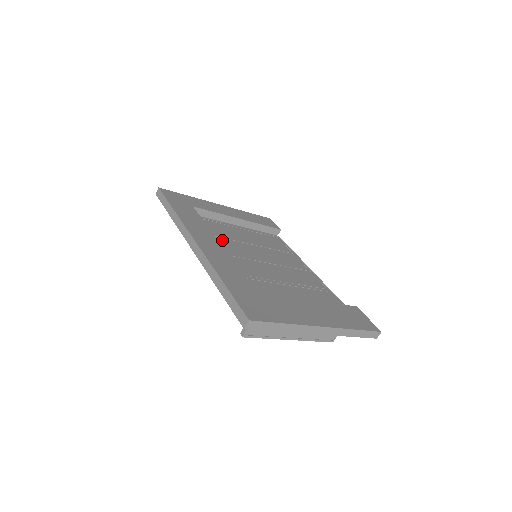
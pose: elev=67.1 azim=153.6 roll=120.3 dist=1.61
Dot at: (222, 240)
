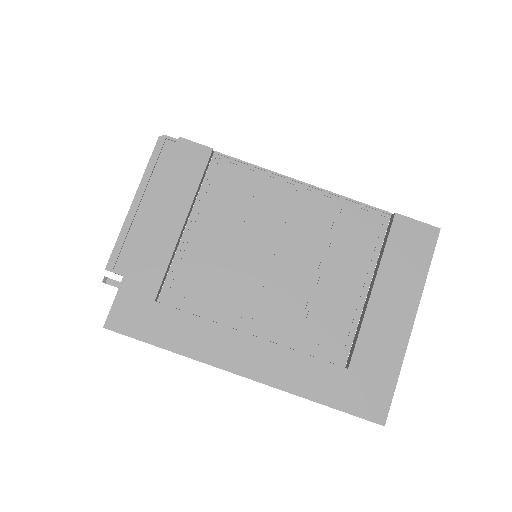
Dot at: (224, 298)
